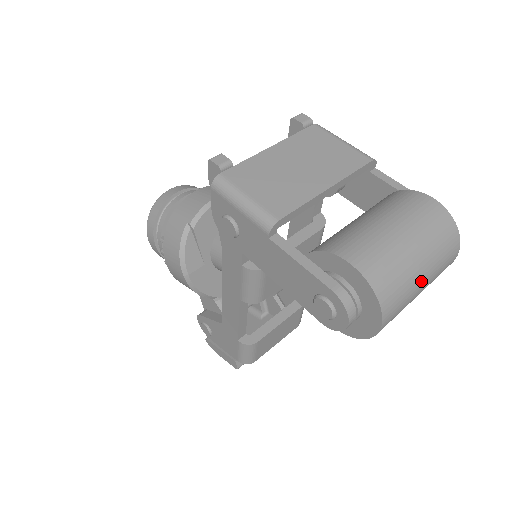
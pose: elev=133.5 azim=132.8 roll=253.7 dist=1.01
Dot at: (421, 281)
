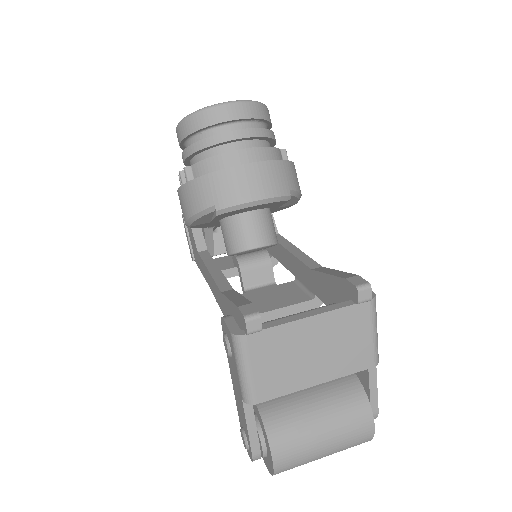
Dot at: occluded
